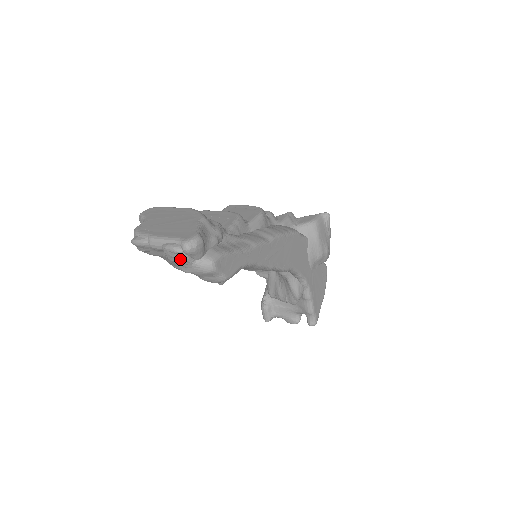
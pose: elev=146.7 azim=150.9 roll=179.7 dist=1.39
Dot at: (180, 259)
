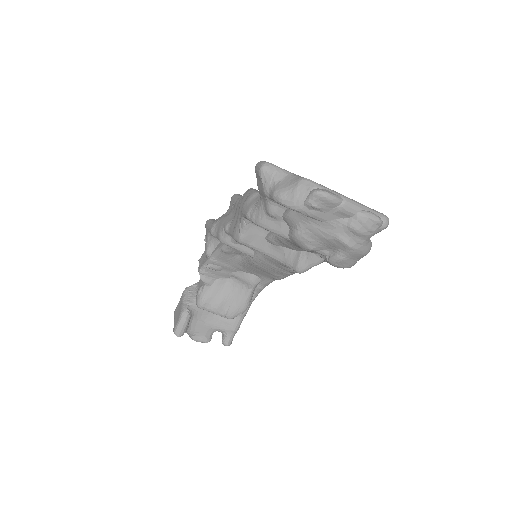
Dot at: (372, 231)
